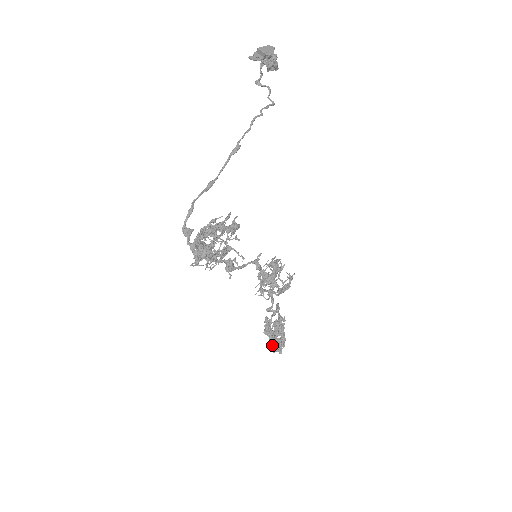
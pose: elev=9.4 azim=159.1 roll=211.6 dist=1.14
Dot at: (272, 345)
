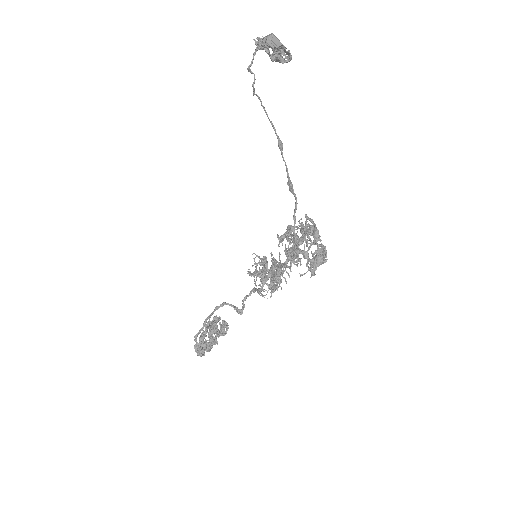
Dot at: (197, 350)
